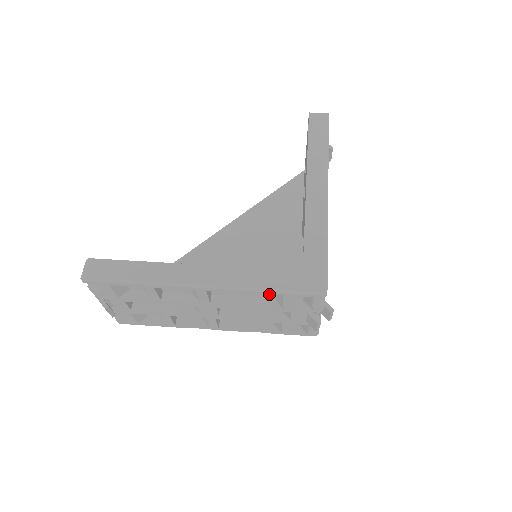
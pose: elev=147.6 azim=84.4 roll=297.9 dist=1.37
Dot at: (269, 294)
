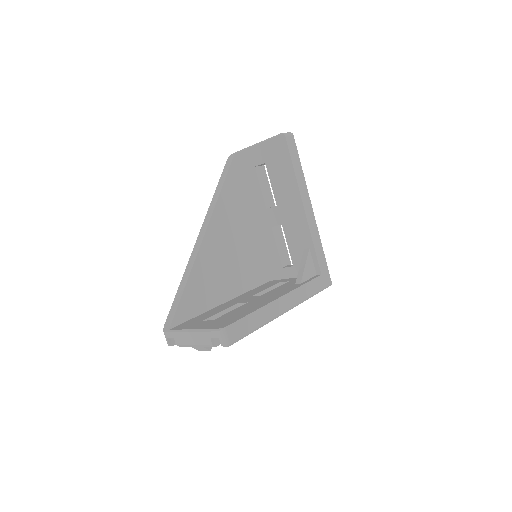
Dot at: occluded
